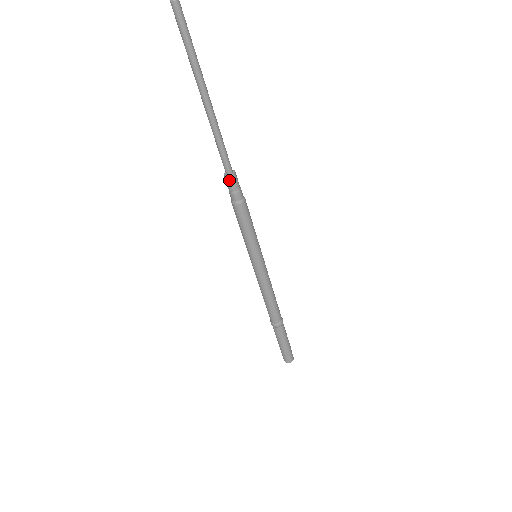
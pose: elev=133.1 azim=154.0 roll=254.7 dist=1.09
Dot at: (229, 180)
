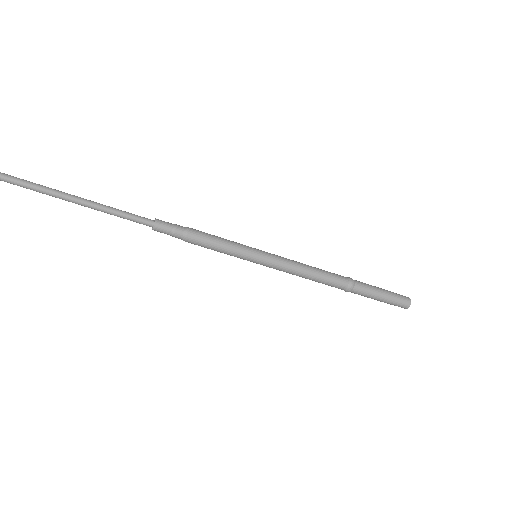
Dot at: (158, 229)
